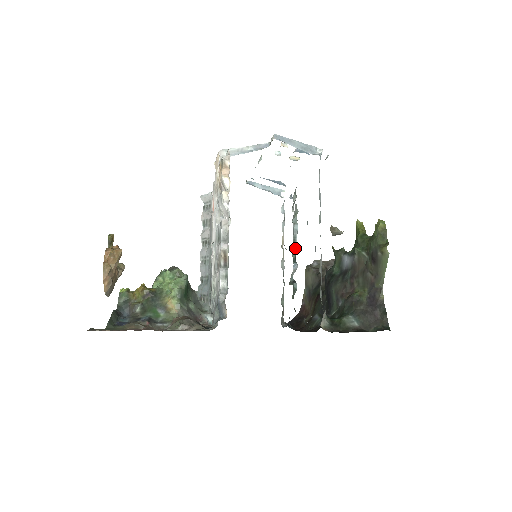
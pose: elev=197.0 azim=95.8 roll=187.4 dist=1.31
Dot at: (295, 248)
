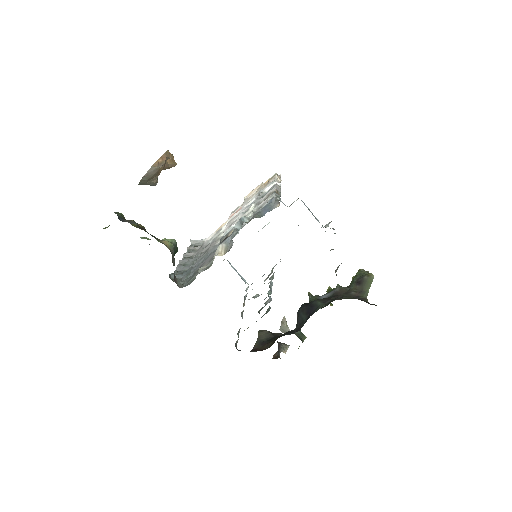
Dot at: (271, 291)
